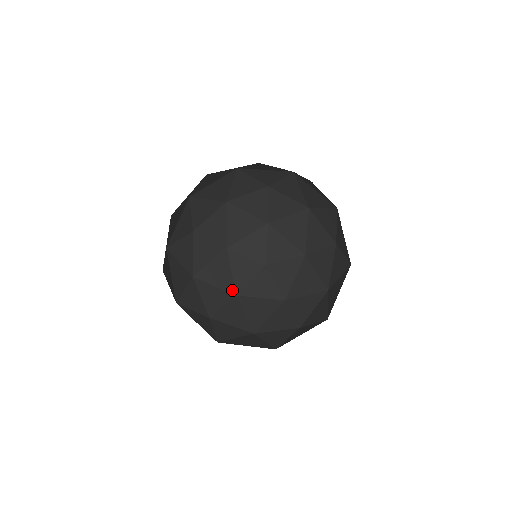
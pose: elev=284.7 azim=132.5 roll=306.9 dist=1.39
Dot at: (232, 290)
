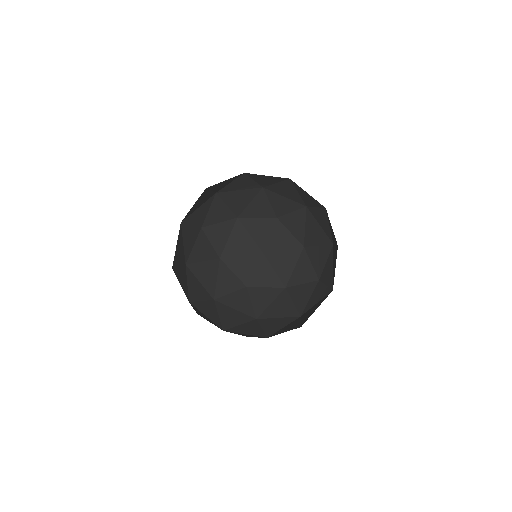
Dot at: (250, 319)
